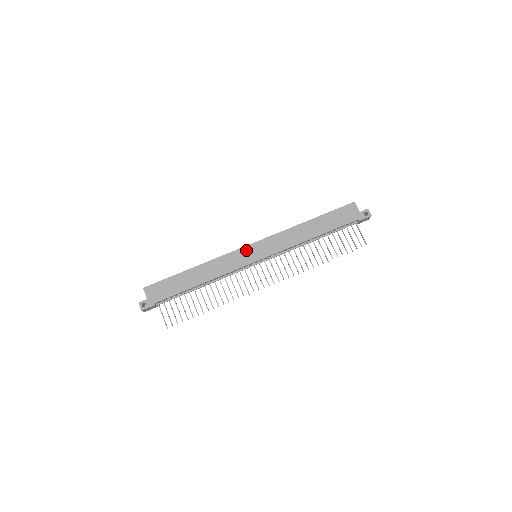
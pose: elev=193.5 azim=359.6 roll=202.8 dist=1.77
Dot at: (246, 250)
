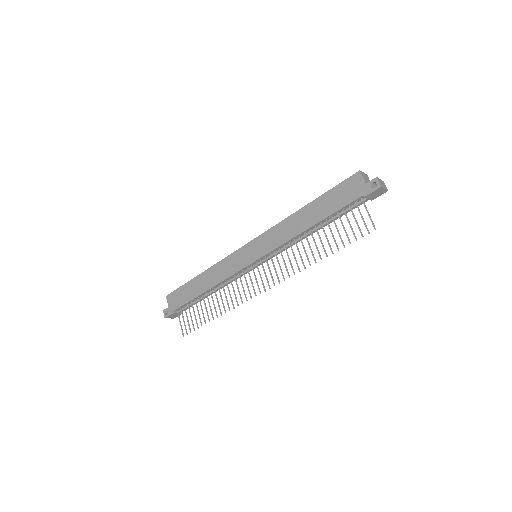
Dot at: (243, 251)
